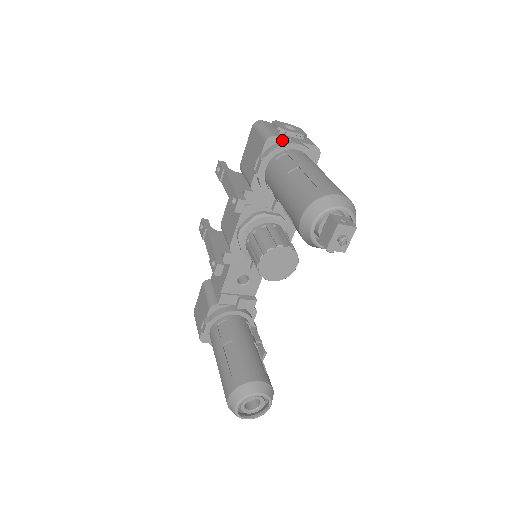
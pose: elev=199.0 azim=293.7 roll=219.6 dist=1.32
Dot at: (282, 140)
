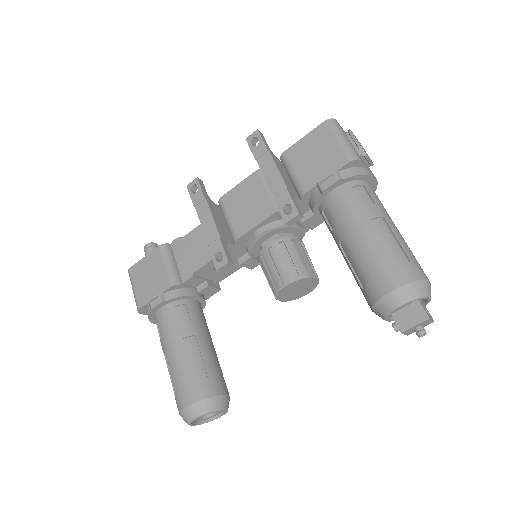
Dot at: (362, 166)
